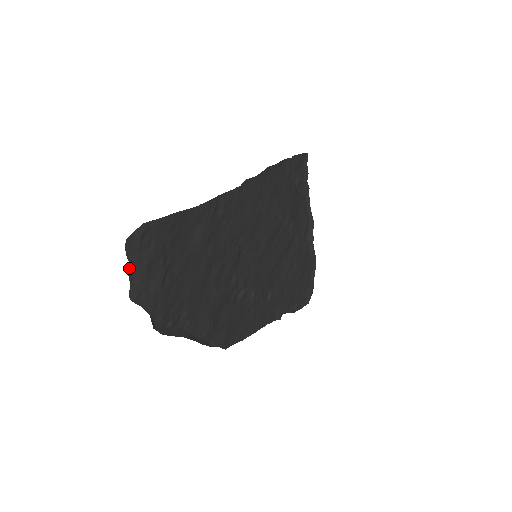
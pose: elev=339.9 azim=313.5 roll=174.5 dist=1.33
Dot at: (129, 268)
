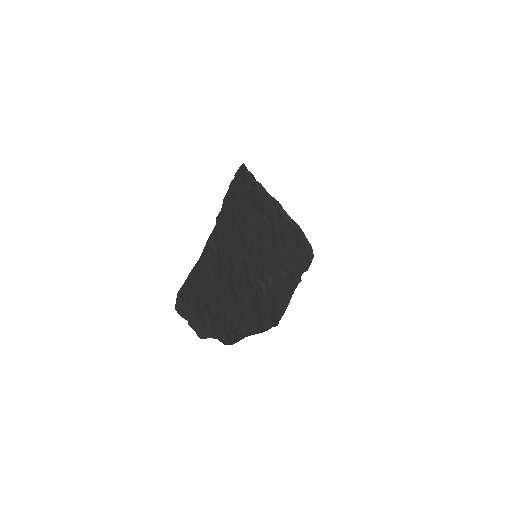
Dot at: (188, 322)
